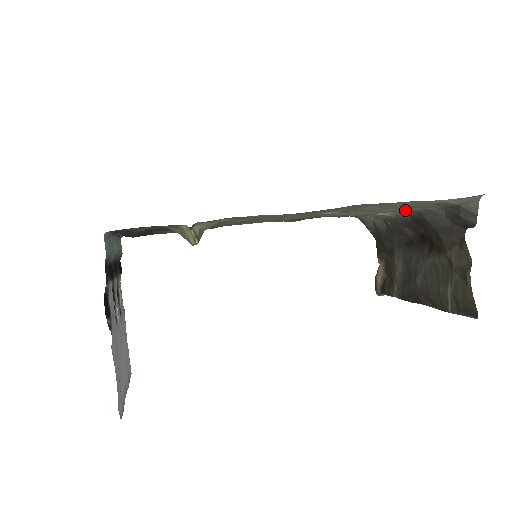
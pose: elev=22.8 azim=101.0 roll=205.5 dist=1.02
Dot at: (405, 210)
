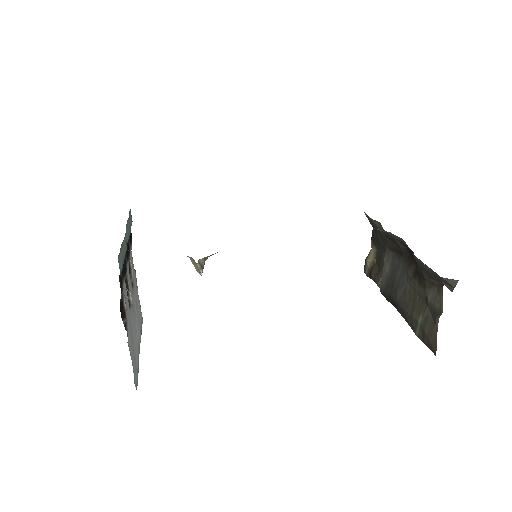
Dot at: (399, 237)
